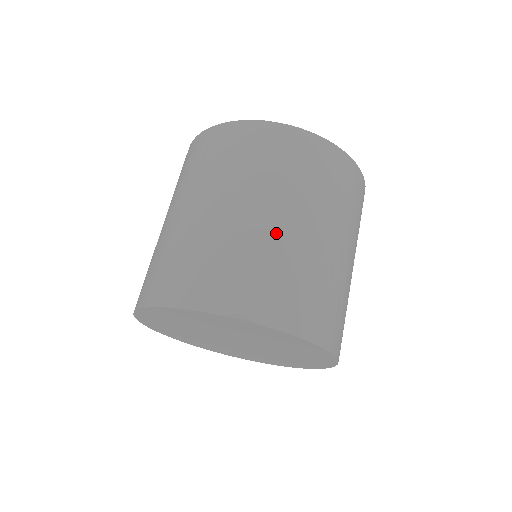
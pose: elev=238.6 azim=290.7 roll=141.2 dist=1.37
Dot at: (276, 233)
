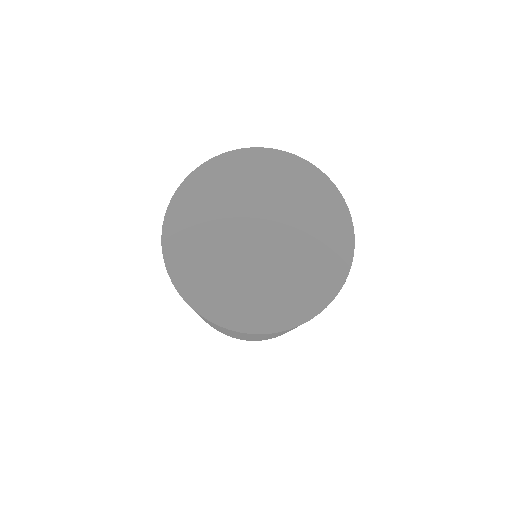
Dot at: occluded
